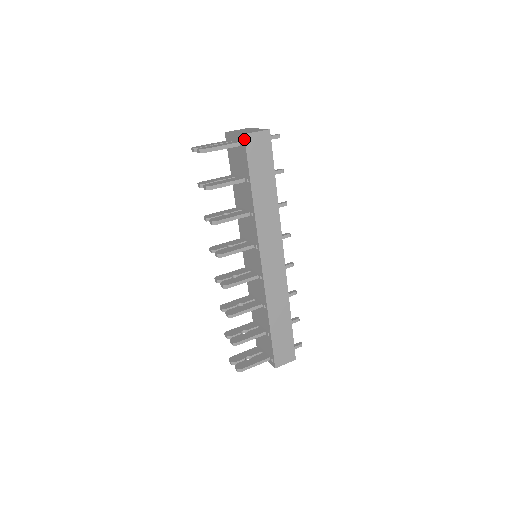
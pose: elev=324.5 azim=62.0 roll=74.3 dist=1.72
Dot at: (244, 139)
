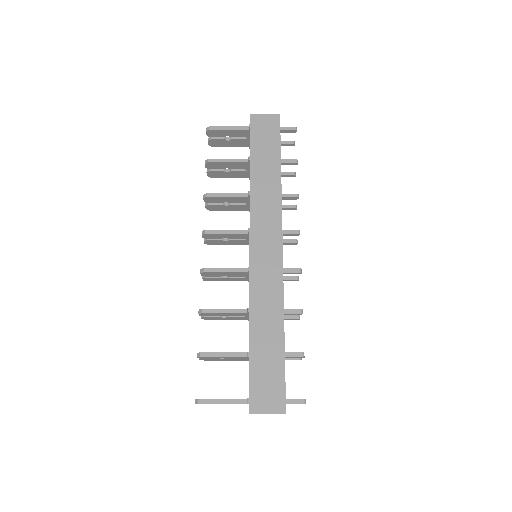
Dot at: (250, 119)
